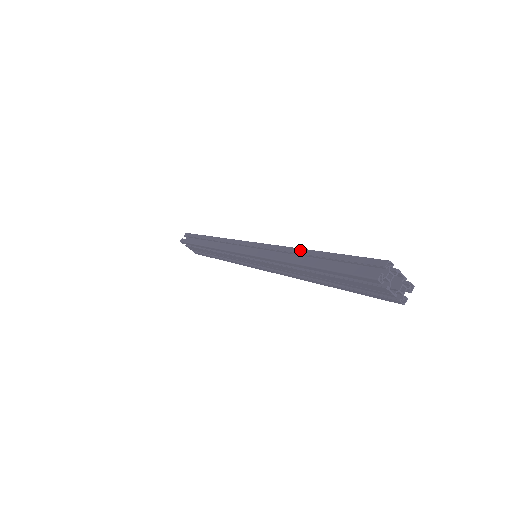
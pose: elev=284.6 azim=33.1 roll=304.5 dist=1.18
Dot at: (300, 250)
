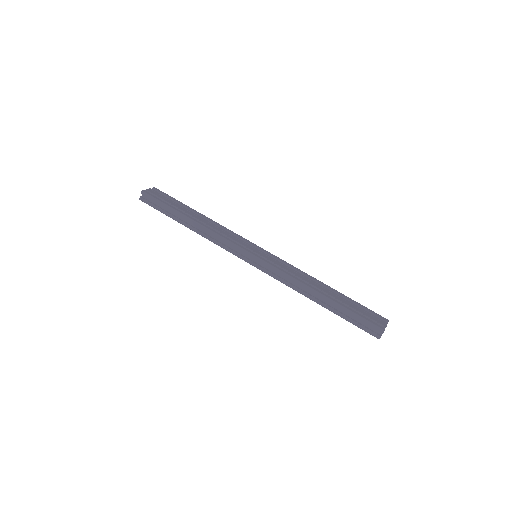
Dot at: (314, 292)
